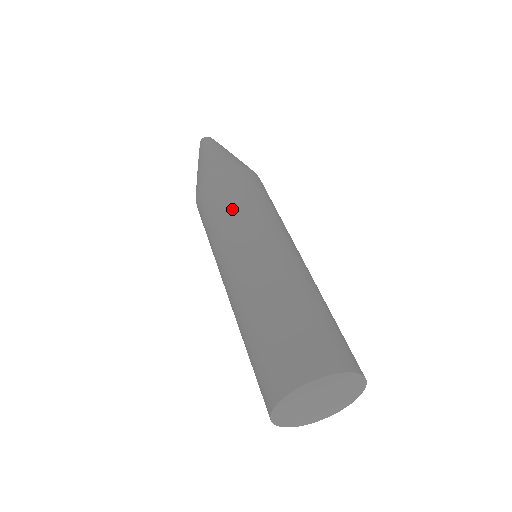
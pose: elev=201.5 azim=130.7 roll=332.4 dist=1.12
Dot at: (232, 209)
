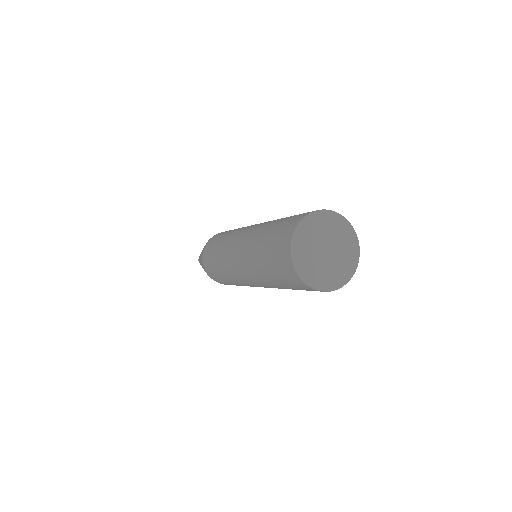
Dot at: (238, 228)
